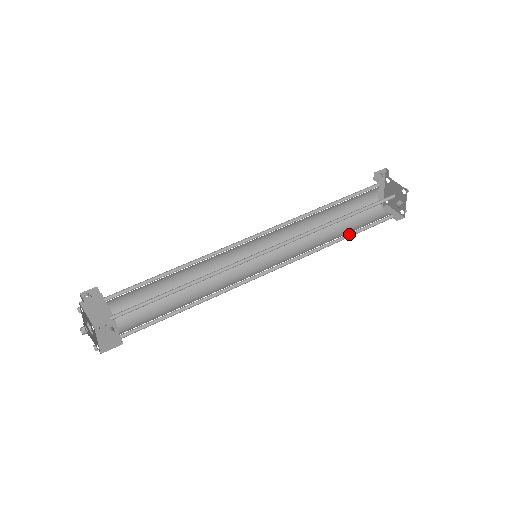
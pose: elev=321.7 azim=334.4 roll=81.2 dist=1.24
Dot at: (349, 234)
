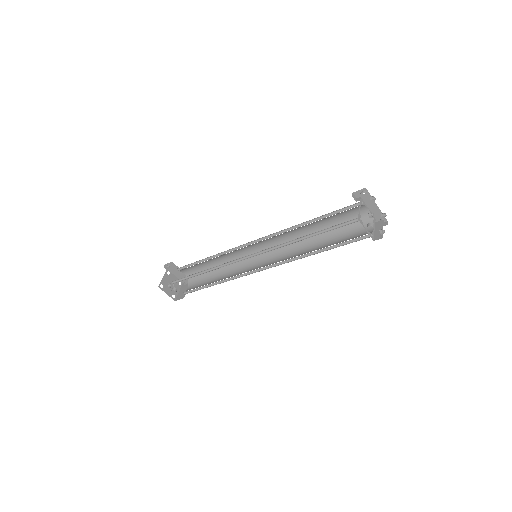
Dot at: (328, 248)
